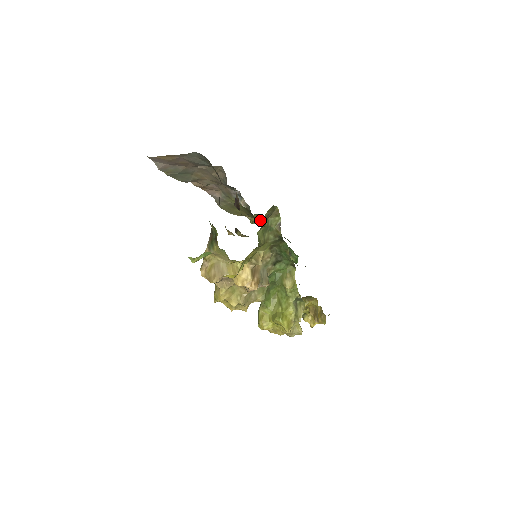
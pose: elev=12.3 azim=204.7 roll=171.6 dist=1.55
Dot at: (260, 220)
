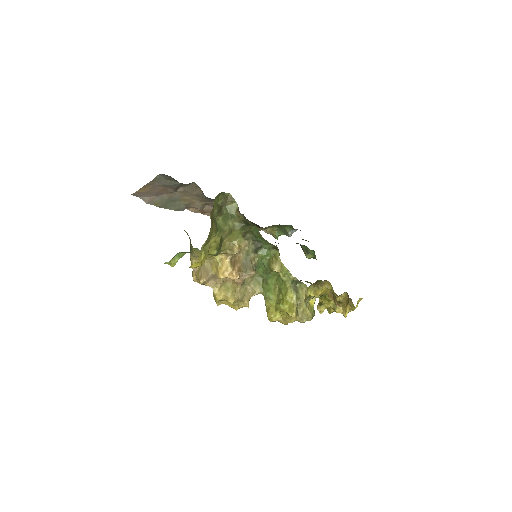
Dot at: (279, 231)
